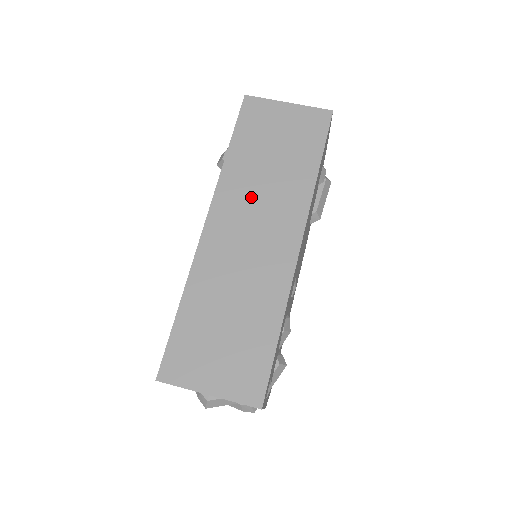
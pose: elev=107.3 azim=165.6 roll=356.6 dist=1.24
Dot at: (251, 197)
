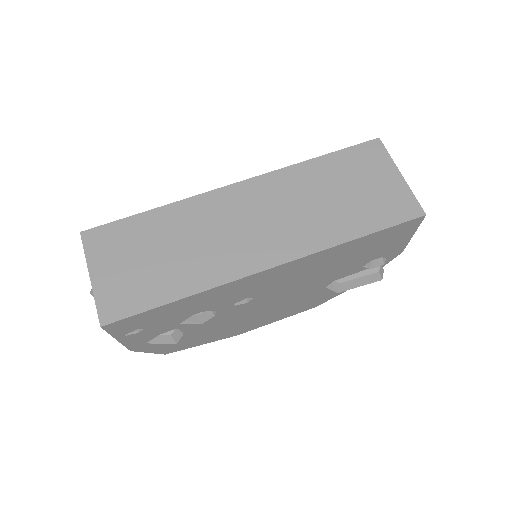
Dot at: (286, 202)
